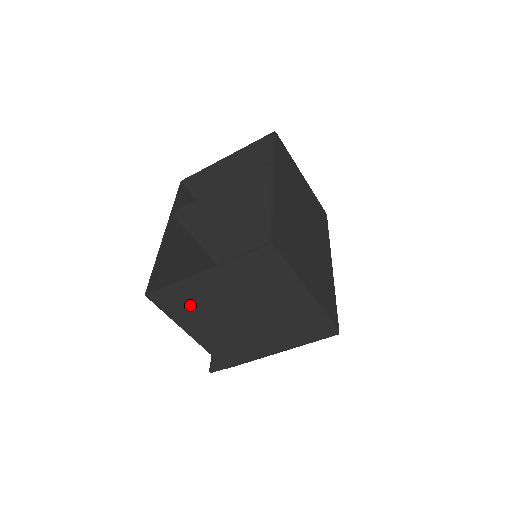
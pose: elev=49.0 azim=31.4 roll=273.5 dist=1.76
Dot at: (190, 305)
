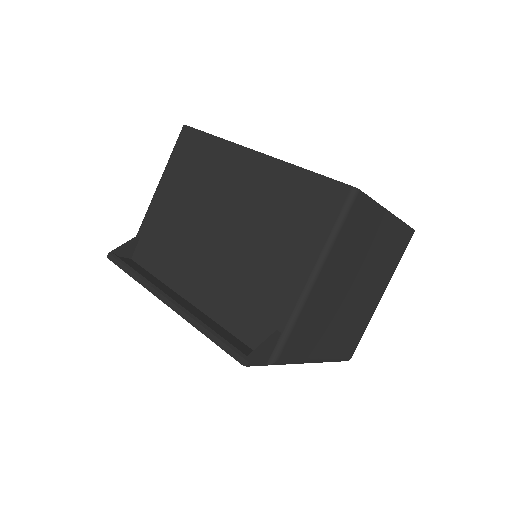
Dot at: (357, 237)
